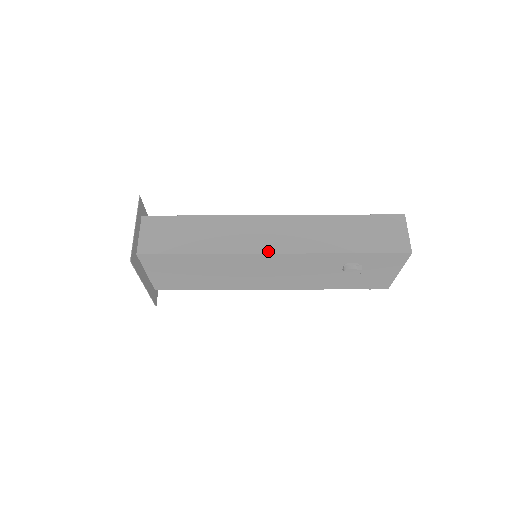
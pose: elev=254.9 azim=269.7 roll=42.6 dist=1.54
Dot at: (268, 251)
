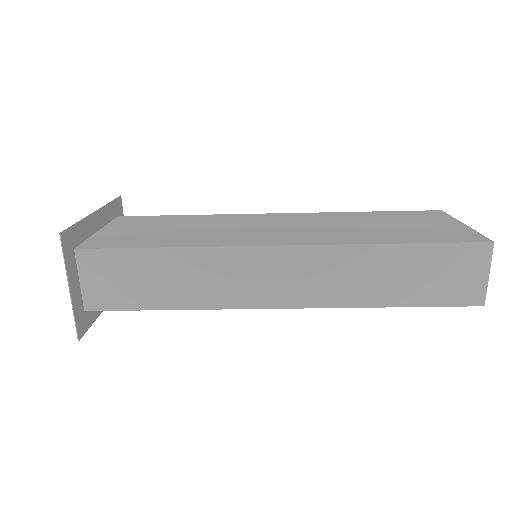
Dot at: (273, 305)
